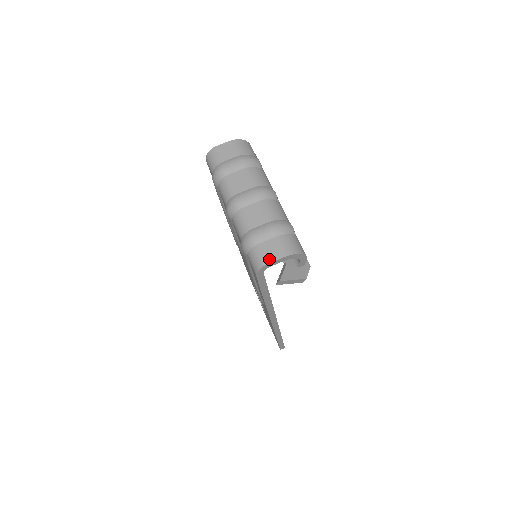
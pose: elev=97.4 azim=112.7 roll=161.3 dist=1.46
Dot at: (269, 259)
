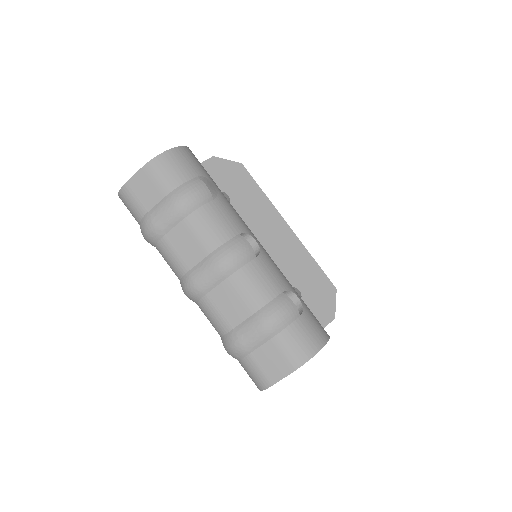
Dot at: (271, 378)
